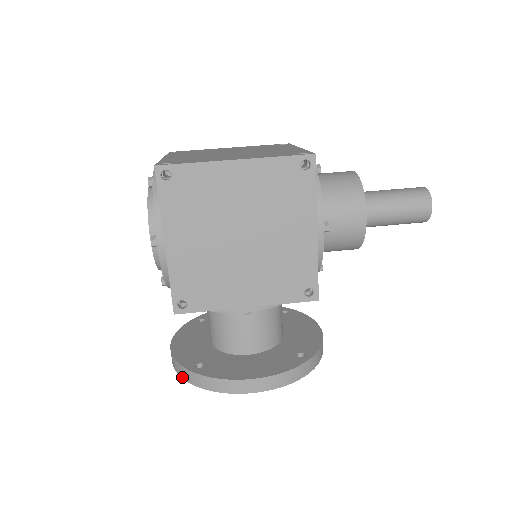
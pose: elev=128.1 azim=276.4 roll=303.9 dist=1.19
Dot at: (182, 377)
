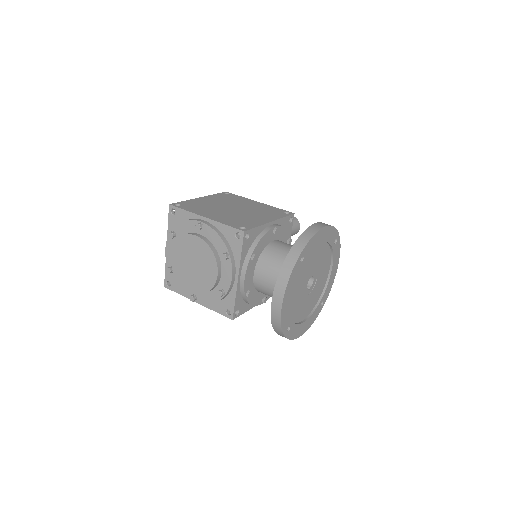
Dot at: (293, 266)
